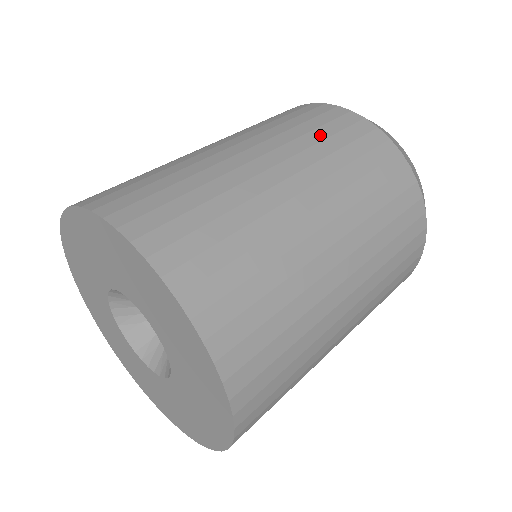
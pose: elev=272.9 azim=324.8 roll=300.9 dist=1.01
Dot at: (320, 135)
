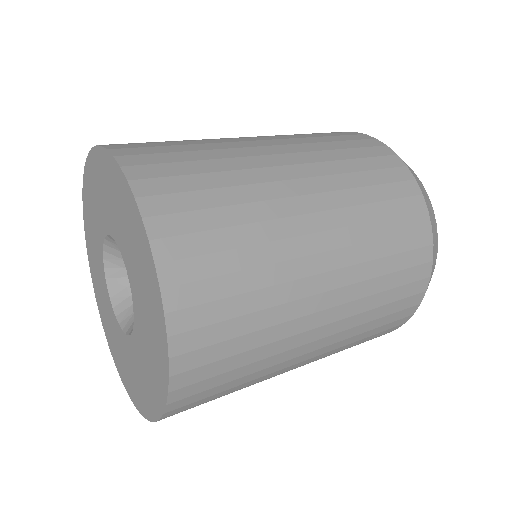
Dot at: (373, 195)
